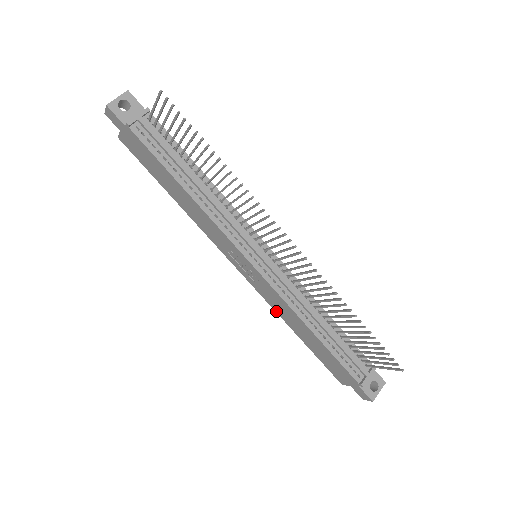
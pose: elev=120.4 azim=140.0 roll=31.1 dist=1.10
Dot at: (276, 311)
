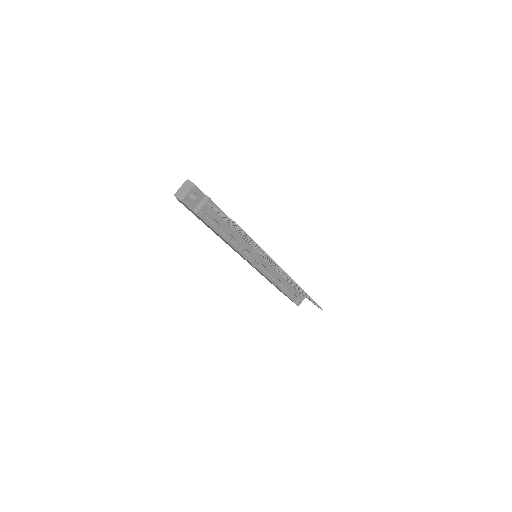
Dot at: occluded
